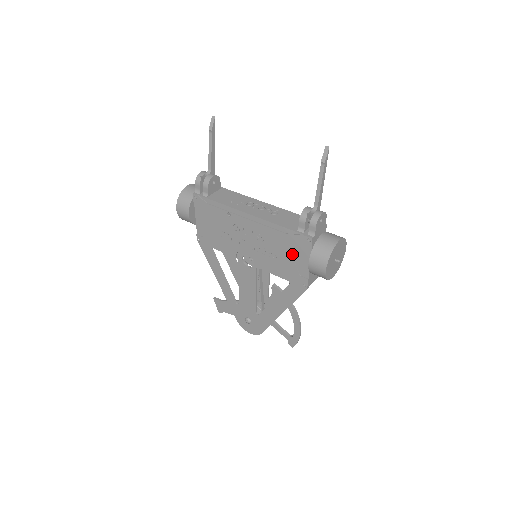
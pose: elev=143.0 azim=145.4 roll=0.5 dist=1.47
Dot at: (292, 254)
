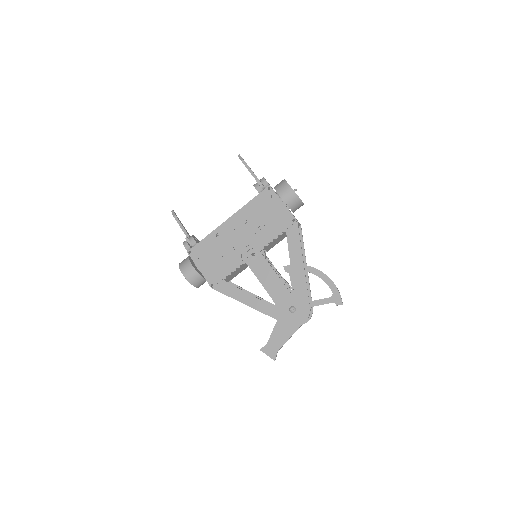
Dot at: (269, 209)
